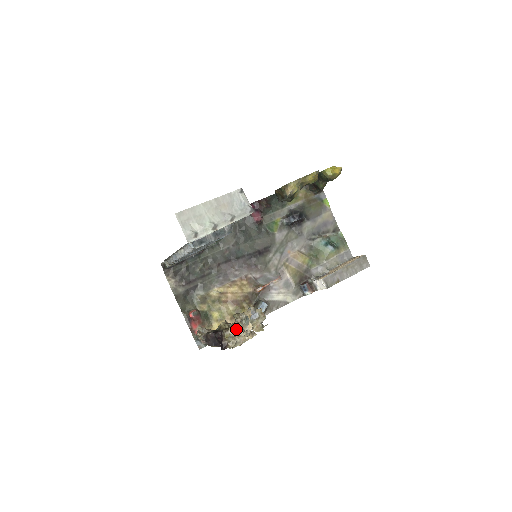
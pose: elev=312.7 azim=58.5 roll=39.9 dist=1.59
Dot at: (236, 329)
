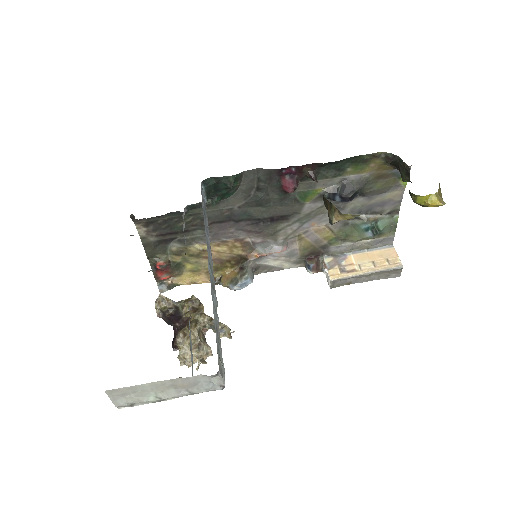
Dot at: occluded
